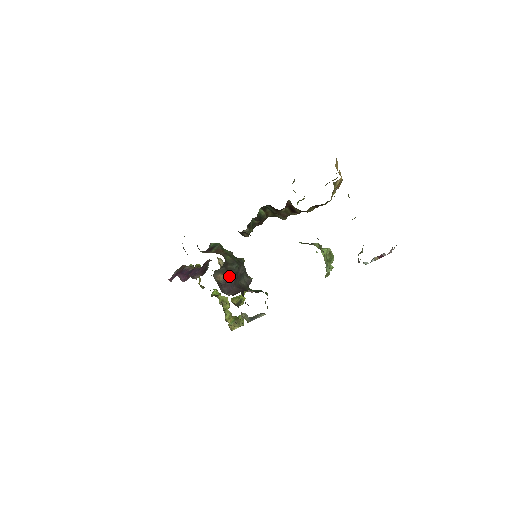
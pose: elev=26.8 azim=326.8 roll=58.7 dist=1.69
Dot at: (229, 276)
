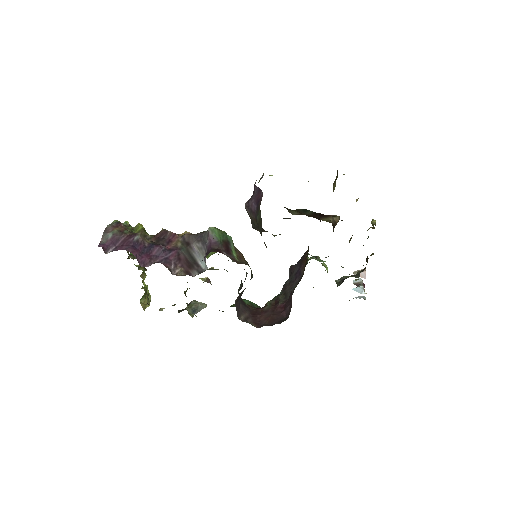
Dot at: occluded
